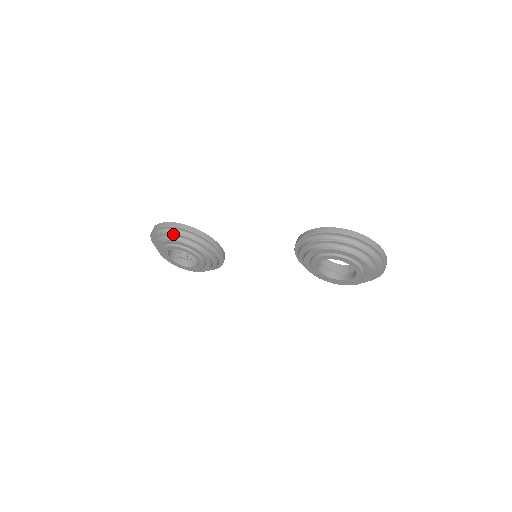
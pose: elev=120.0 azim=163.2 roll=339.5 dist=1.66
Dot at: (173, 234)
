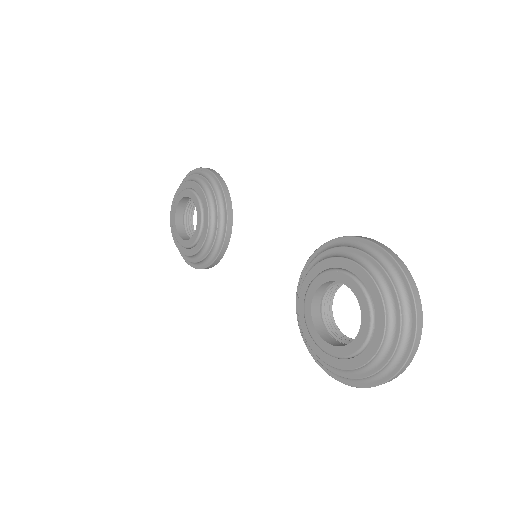
Dot at: (203, 178)
